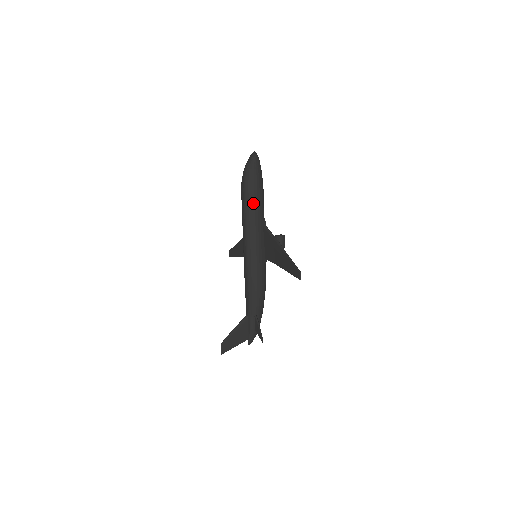
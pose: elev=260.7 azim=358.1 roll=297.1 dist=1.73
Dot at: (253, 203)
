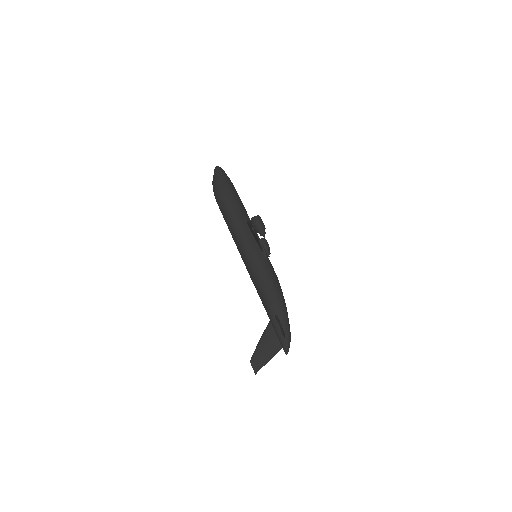
Dot at: (226, 206)
